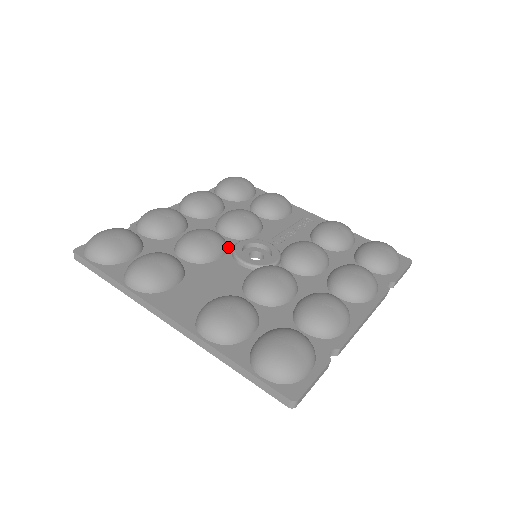
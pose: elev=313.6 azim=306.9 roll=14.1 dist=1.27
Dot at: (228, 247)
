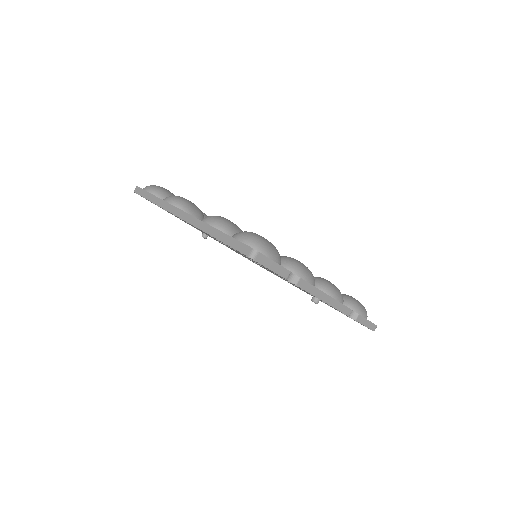
Dot at: occluded
